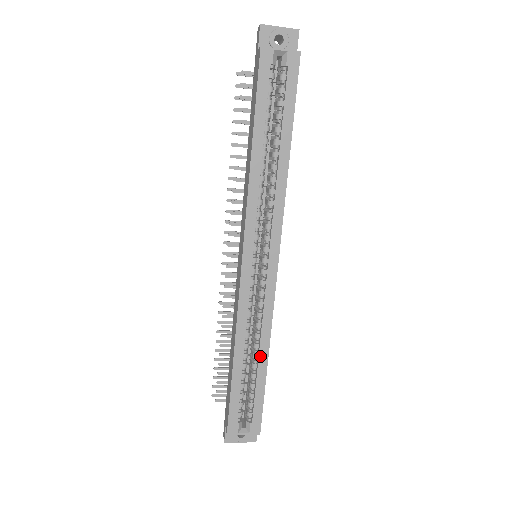
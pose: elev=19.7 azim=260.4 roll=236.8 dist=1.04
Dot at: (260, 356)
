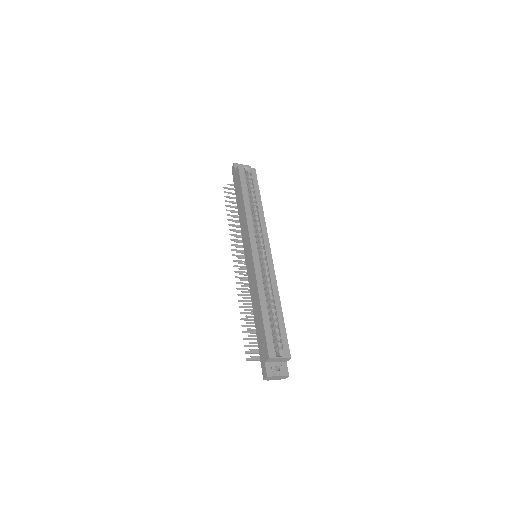
Dot at: (276, 303)
